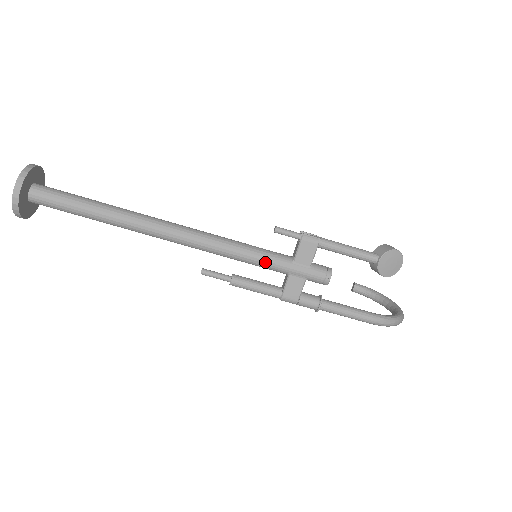
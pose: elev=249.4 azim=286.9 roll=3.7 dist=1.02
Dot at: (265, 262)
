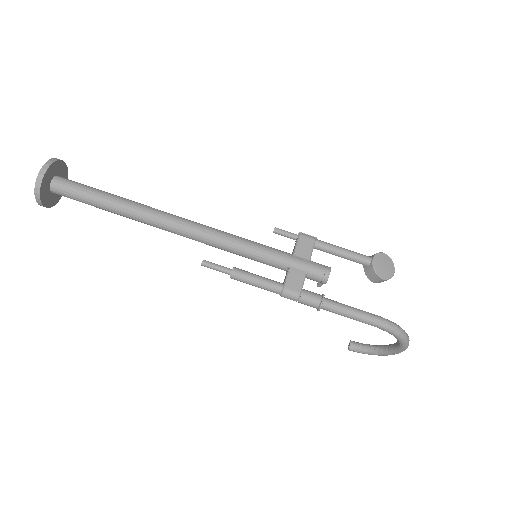
Dot at: (266, 252)
